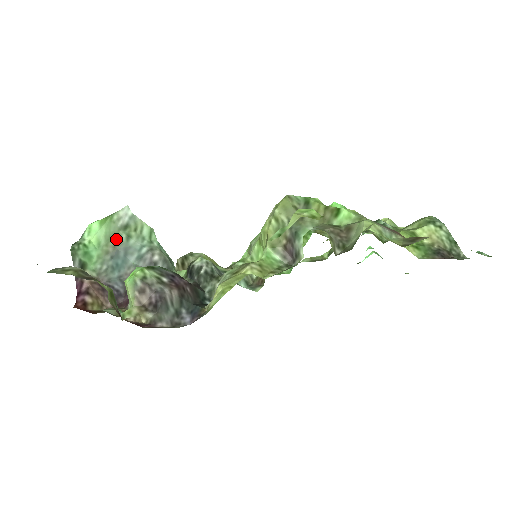
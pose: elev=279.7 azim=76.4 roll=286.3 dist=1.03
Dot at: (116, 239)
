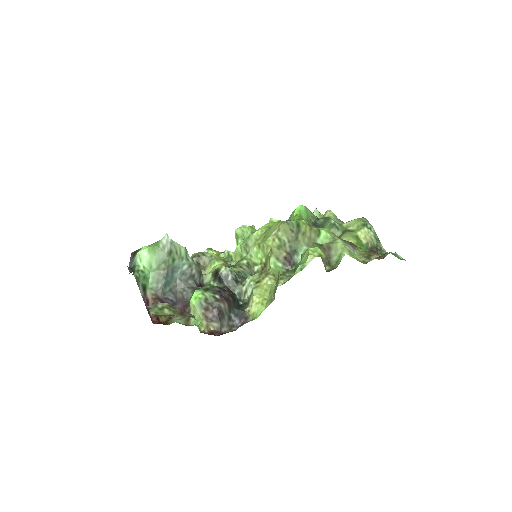
Dot at: (165, 263)
